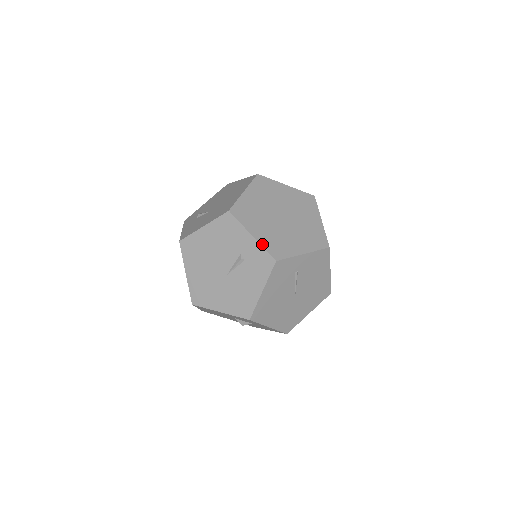
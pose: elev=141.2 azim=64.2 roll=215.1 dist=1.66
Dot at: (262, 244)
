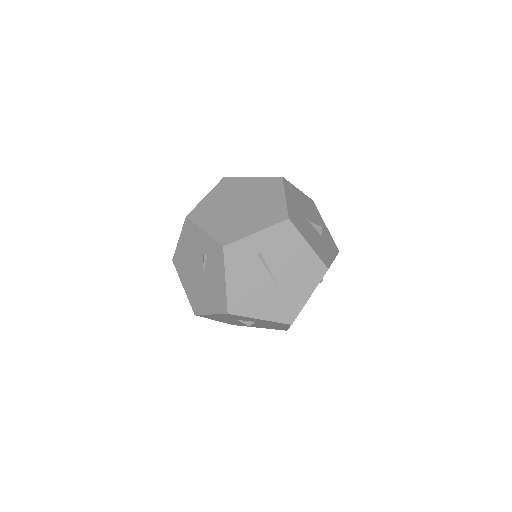
Dot at: (212, 235)
